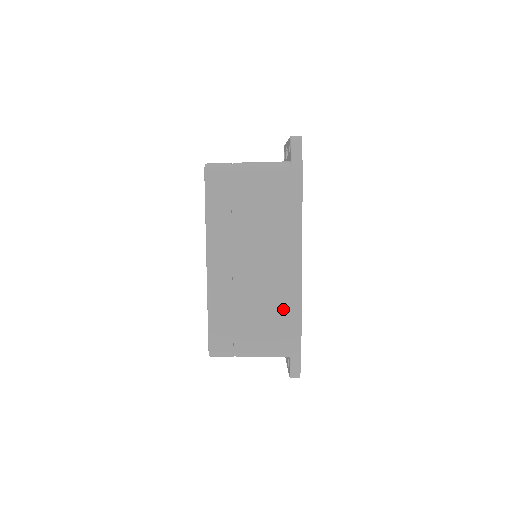
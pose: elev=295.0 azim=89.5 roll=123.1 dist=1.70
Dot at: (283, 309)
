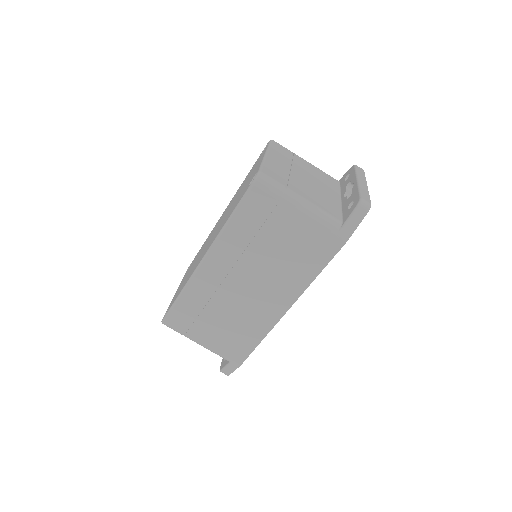
Dot at: (247, 330)
